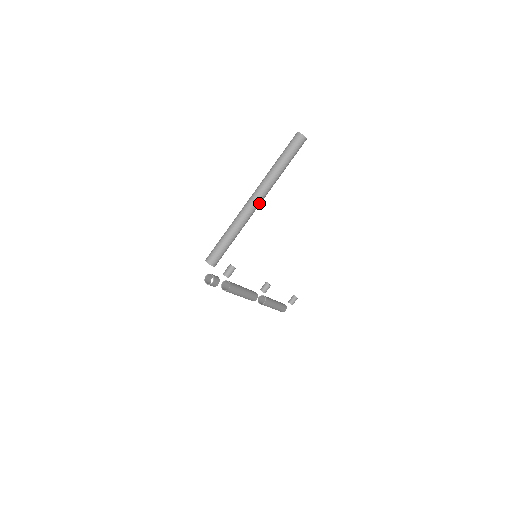
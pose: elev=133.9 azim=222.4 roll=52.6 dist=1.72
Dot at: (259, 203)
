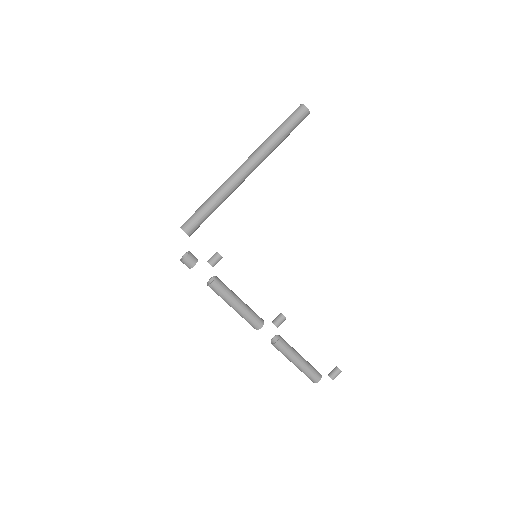
Dot at: (247, 170)
